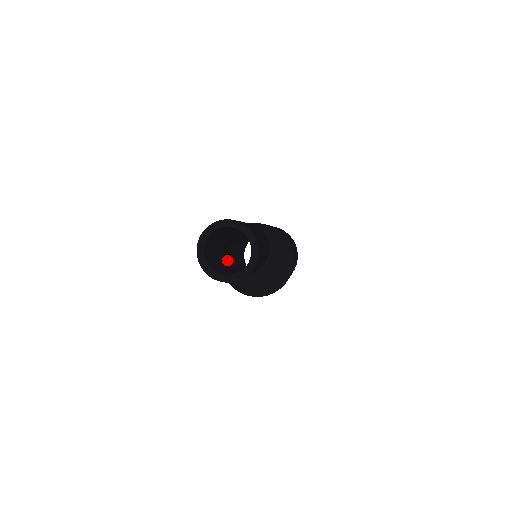
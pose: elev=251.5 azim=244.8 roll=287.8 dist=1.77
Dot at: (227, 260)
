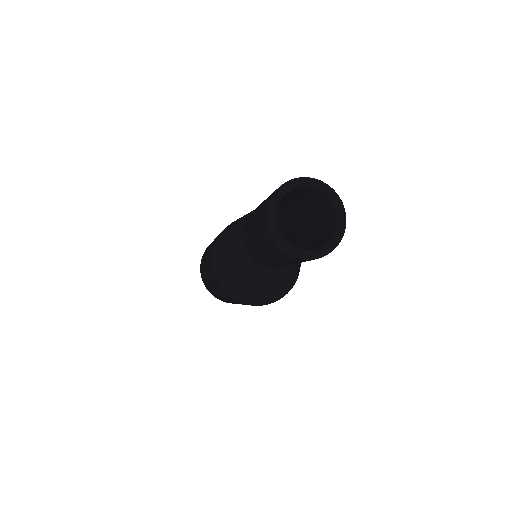
Dot at: occluded
